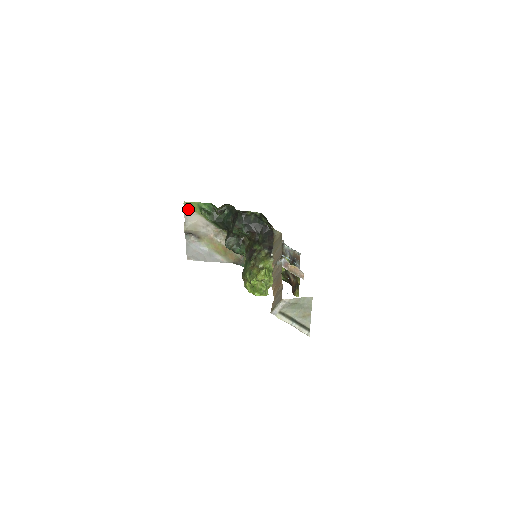
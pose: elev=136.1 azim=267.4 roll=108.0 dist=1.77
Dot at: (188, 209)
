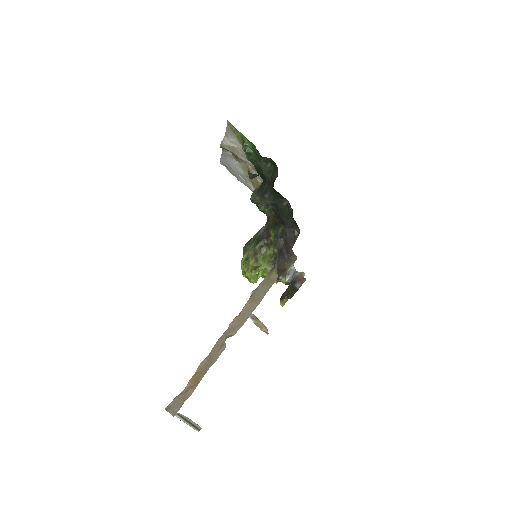
Dot at: (231, 130)
